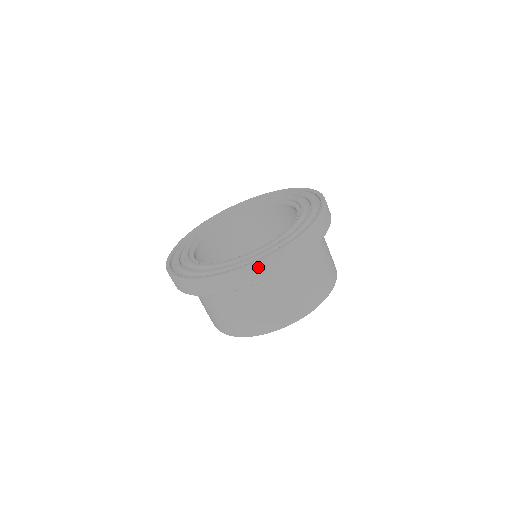
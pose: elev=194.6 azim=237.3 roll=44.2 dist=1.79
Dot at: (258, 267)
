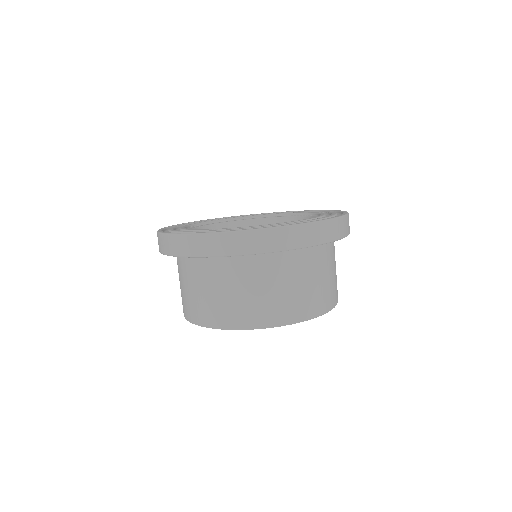
Dot at: (308, 229)
